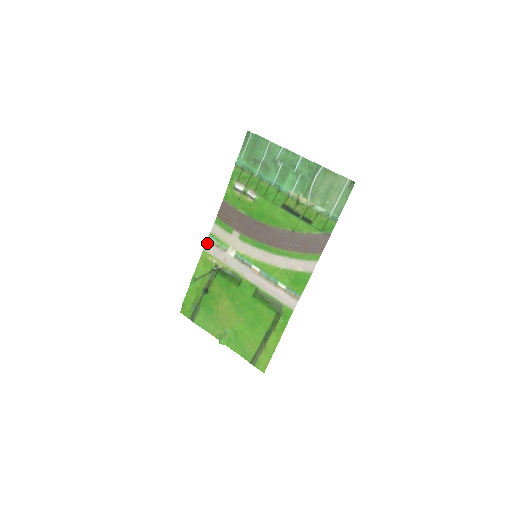
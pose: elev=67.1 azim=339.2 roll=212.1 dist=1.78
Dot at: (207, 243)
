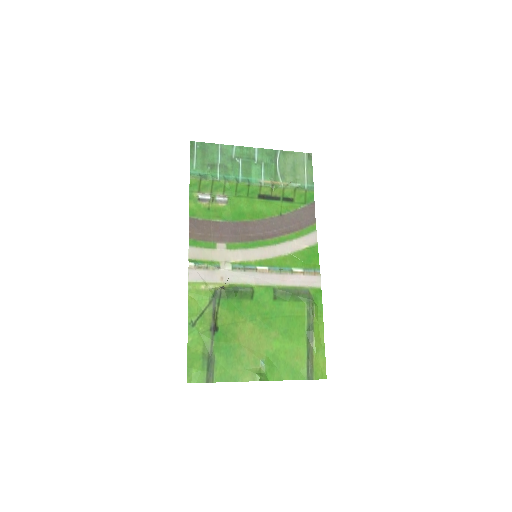
Dot at: (191, 271)
